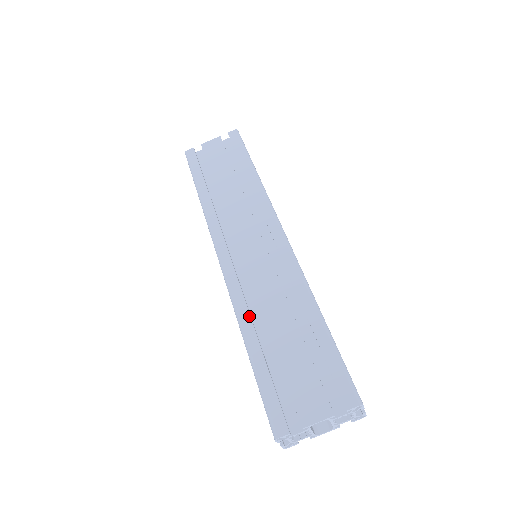
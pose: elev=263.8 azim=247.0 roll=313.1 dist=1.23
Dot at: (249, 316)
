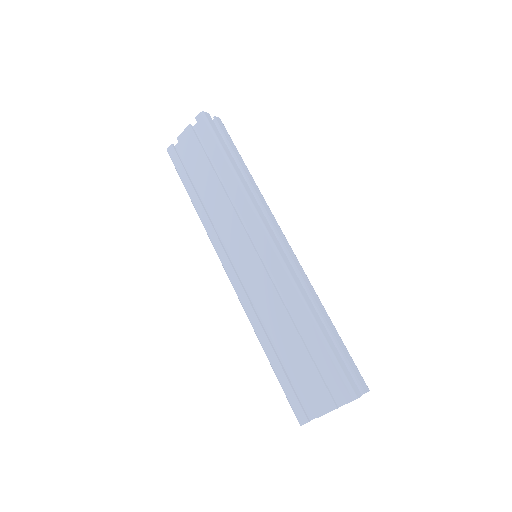
Dot at: (260, 326)
